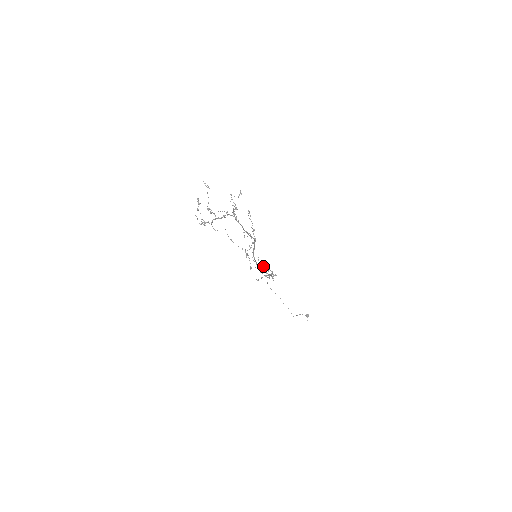
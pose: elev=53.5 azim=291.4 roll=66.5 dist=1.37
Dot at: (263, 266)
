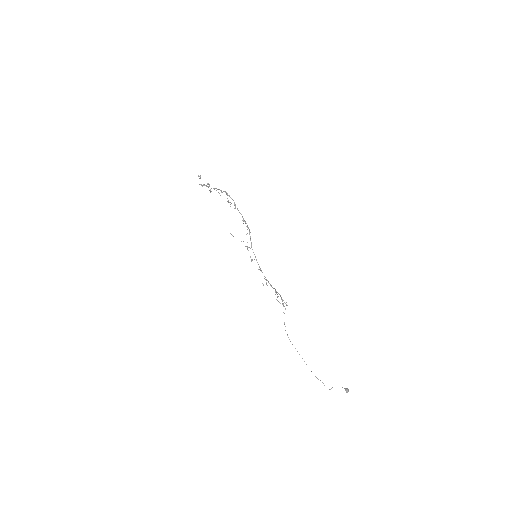
Dot at: occluded
